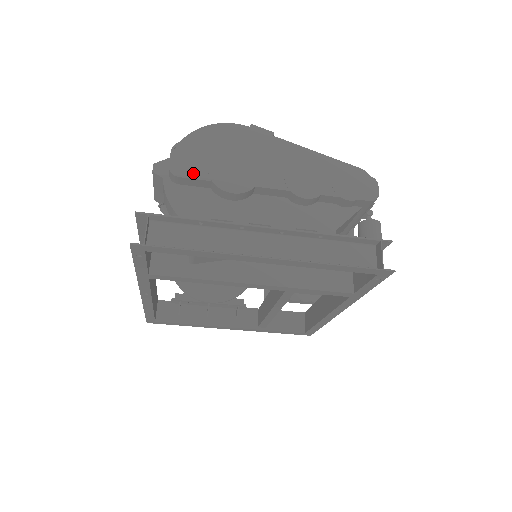
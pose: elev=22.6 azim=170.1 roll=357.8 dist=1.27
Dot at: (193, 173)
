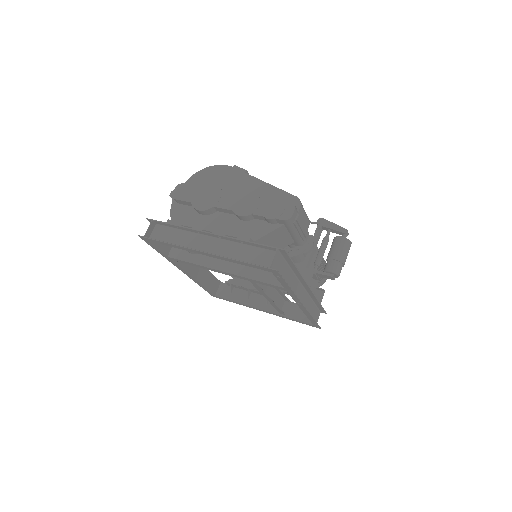
Dot at: (183, 197)
